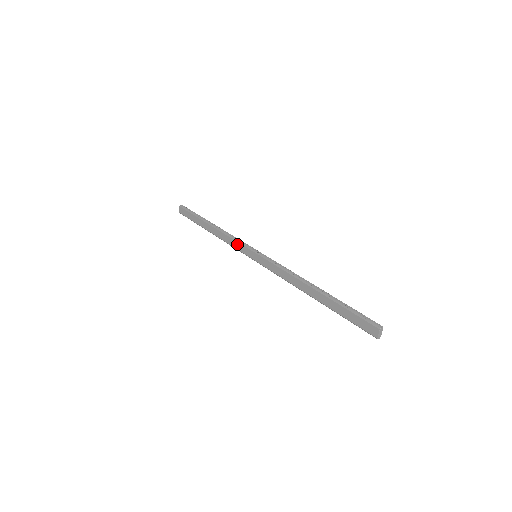
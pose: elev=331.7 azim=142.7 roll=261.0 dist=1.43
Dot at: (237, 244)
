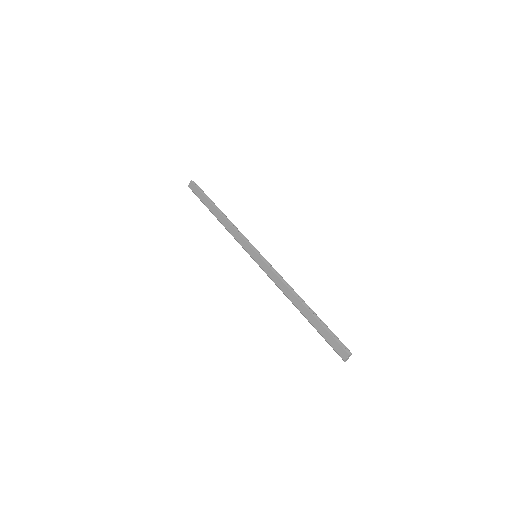
Dot at: (241, 239)
